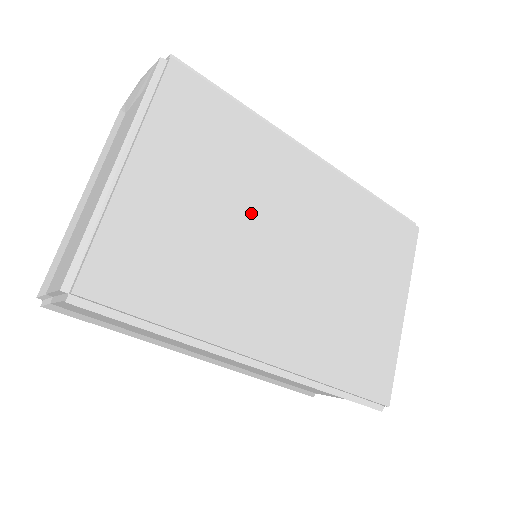
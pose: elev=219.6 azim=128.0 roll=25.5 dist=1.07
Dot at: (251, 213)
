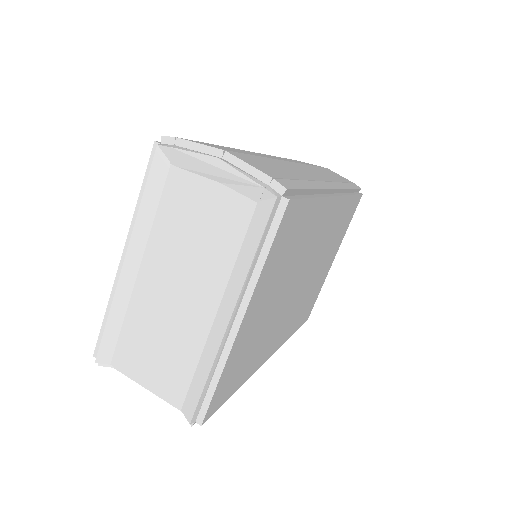
Dot at: (292, 279)
